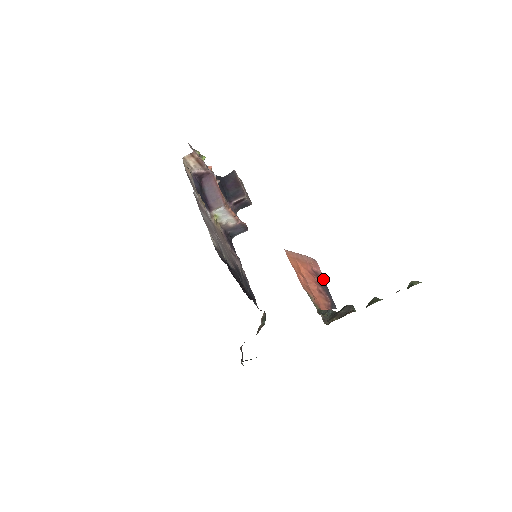
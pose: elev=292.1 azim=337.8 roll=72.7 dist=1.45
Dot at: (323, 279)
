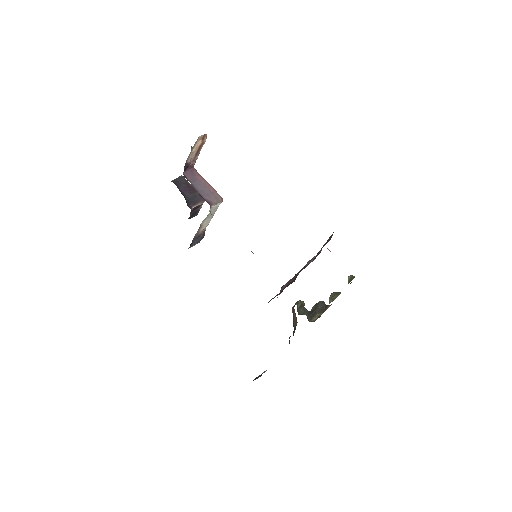
Dot at: occluded
